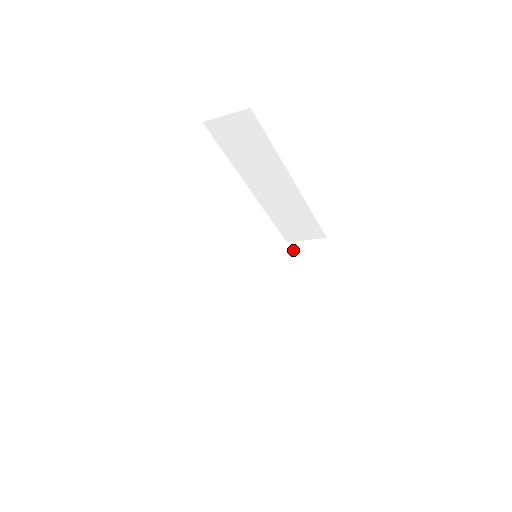
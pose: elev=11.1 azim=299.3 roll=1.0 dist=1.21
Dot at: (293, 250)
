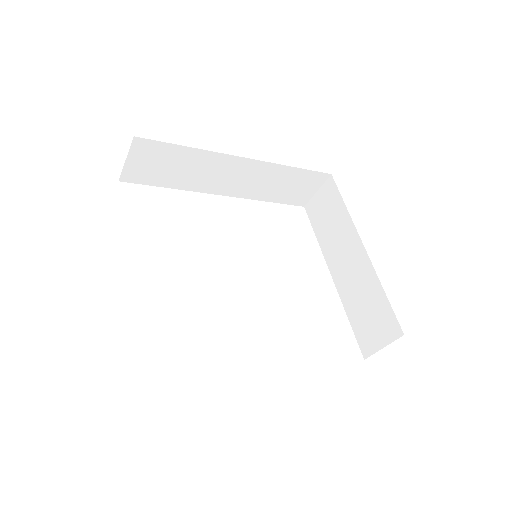
Dot at: (312, 210)
